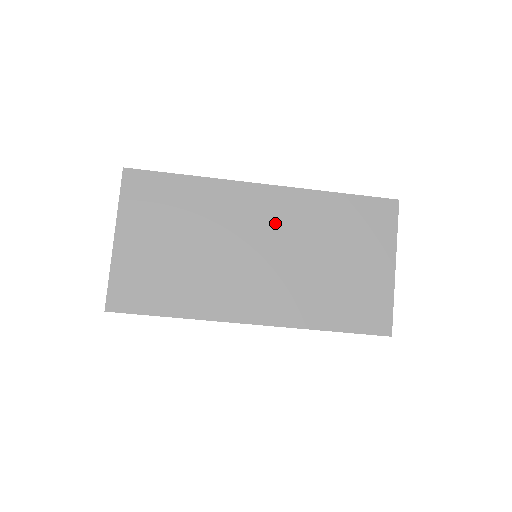
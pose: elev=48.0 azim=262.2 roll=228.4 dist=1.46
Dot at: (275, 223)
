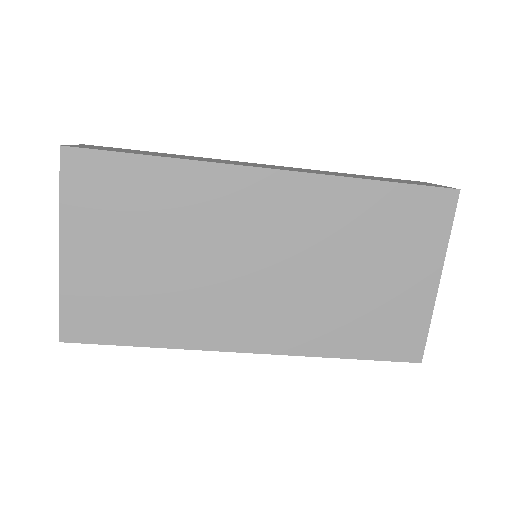
Dot at: (283, 225)
